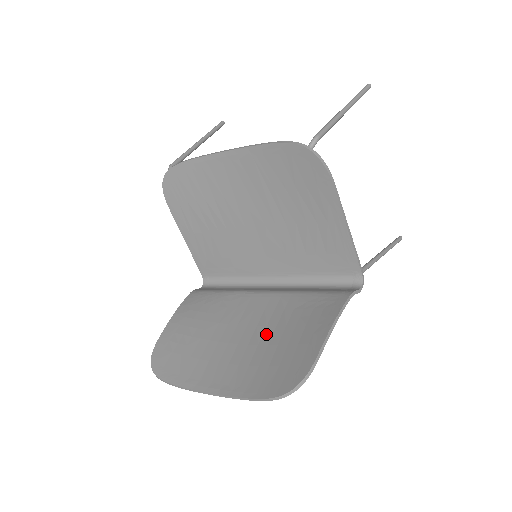
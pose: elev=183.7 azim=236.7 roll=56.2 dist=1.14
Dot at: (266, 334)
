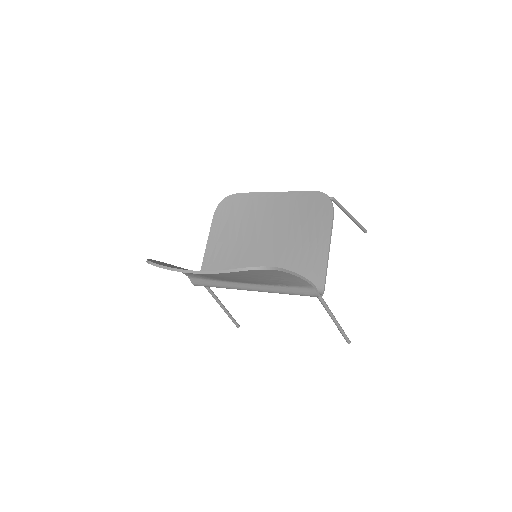
Dot at: occluded
